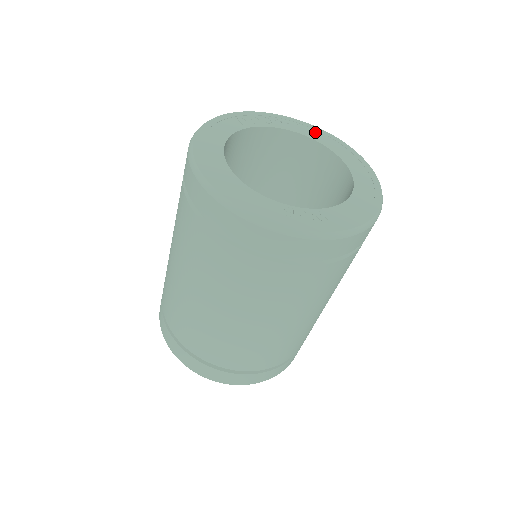
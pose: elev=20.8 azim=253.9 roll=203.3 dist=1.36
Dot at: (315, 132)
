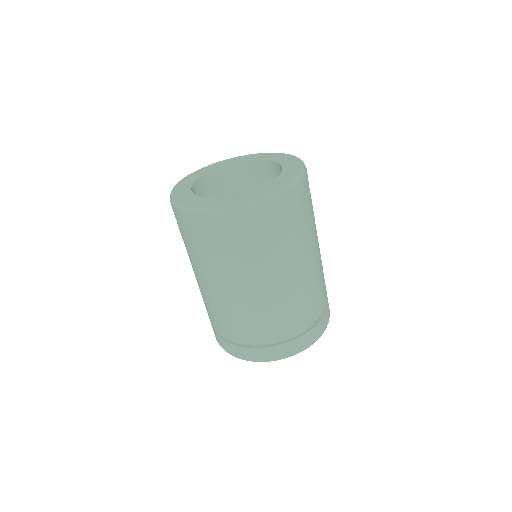
Dot at: (268, 156)
